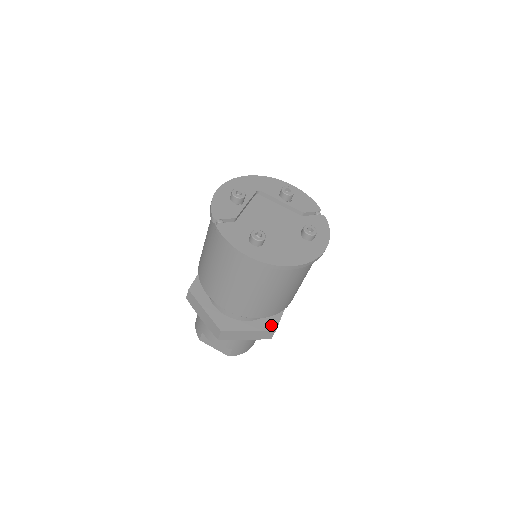
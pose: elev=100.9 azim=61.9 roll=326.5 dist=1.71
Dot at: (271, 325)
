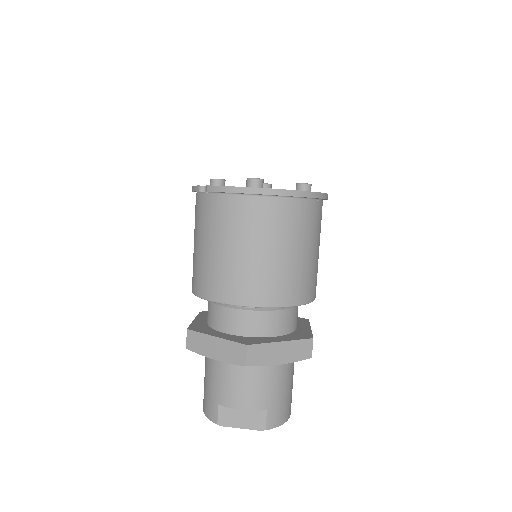
Dot at: (304, 336)
